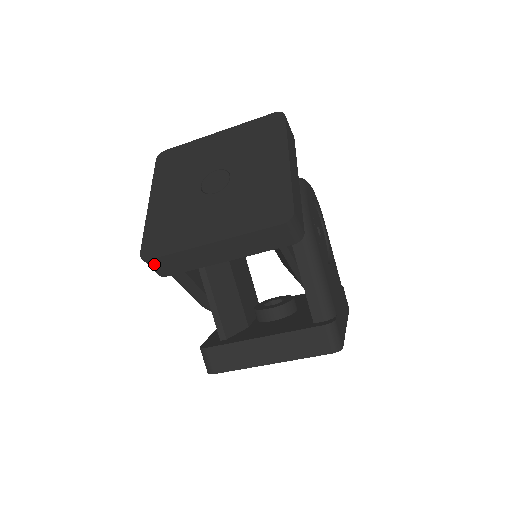
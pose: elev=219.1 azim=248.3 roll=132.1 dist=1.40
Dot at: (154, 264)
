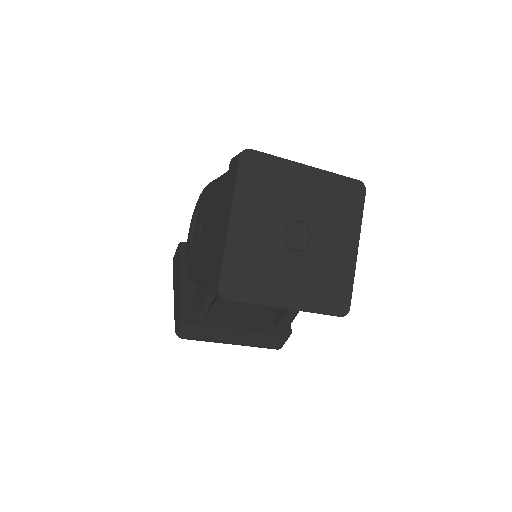
Dot at: occluded
